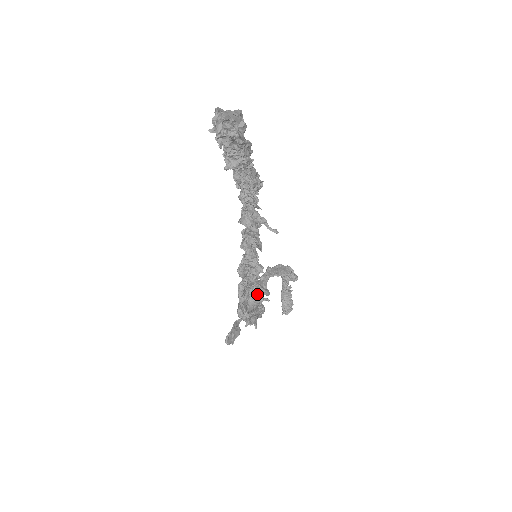
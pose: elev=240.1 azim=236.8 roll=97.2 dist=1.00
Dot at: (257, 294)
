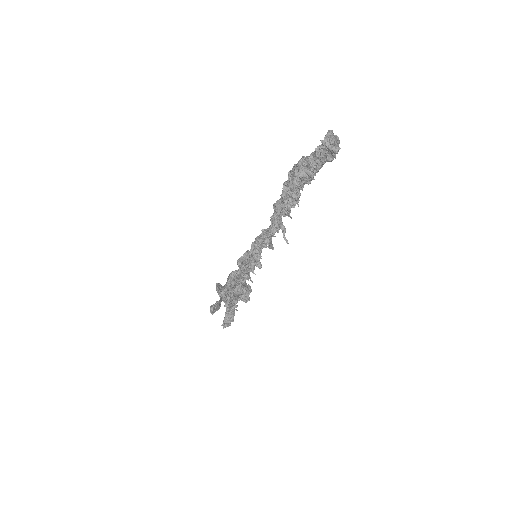
Dot at: (243, 285)
